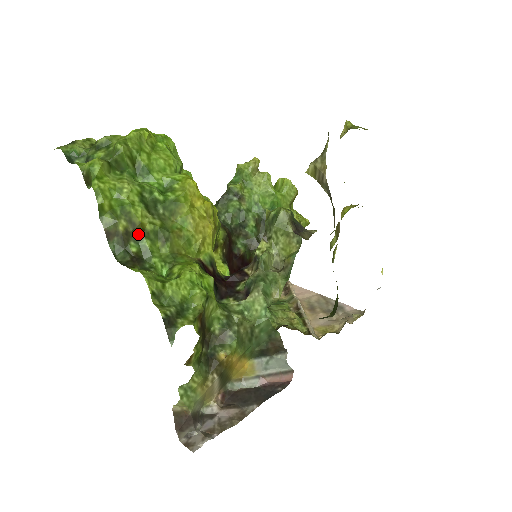
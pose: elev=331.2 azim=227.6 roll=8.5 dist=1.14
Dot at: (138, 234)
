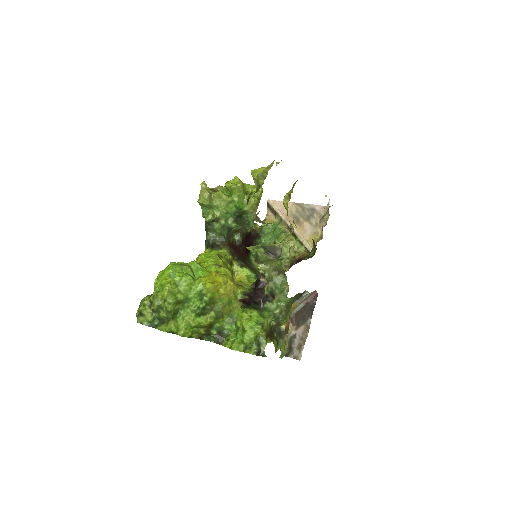
Dot at: (211, 327)
